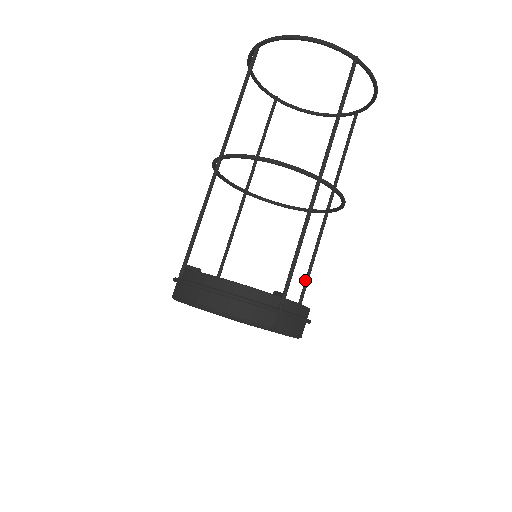
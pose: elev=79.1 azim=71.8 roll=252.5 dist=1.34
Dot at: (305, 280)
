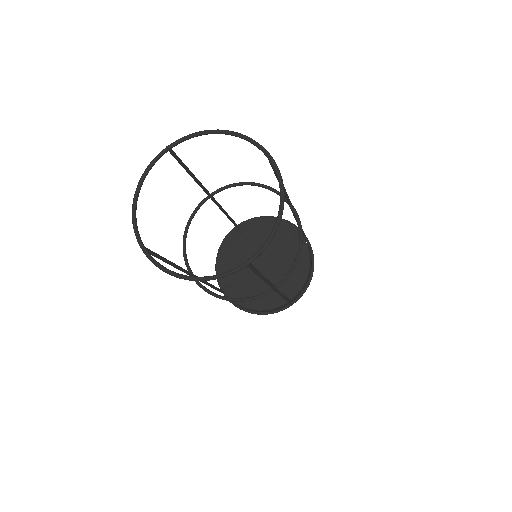
Dot at: occluded
